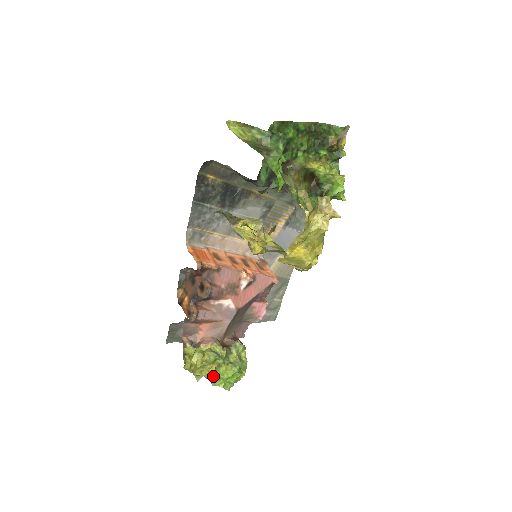
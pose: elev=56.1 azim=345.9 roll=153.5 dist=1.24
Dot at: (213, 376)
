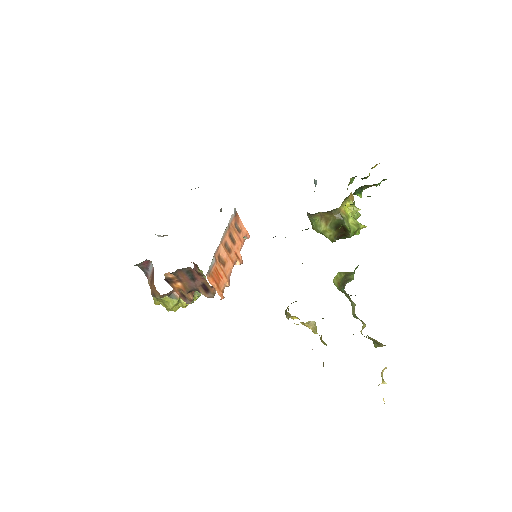
Dot at: occluded
